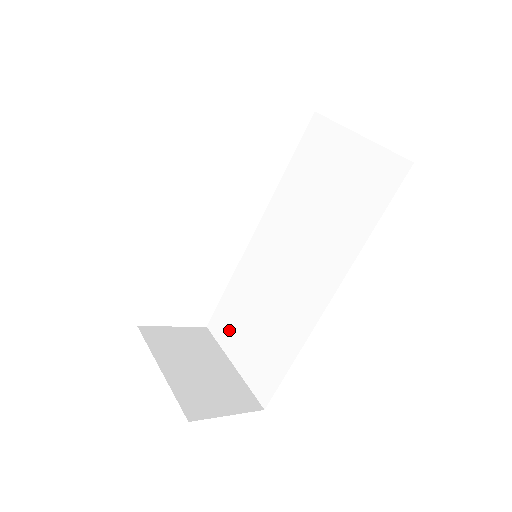
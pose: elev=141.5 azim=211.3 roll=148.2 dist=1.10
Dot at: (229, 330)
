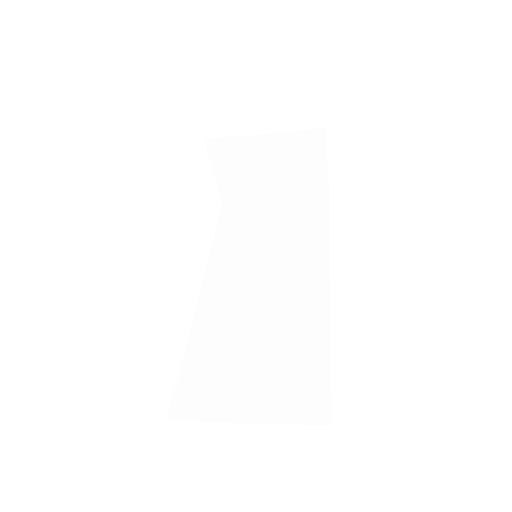
Dot at: (215, 393)
